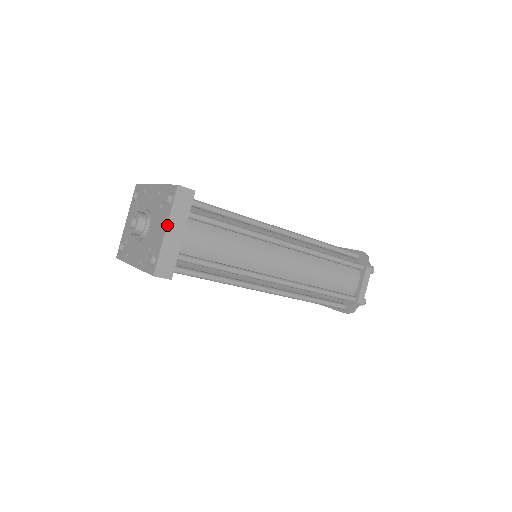
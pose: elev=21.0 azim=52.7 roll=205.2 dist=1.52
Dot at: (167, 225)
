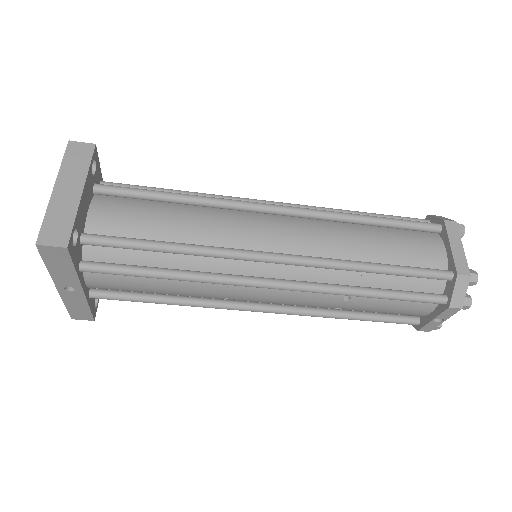
Dot at: (55, 183)
